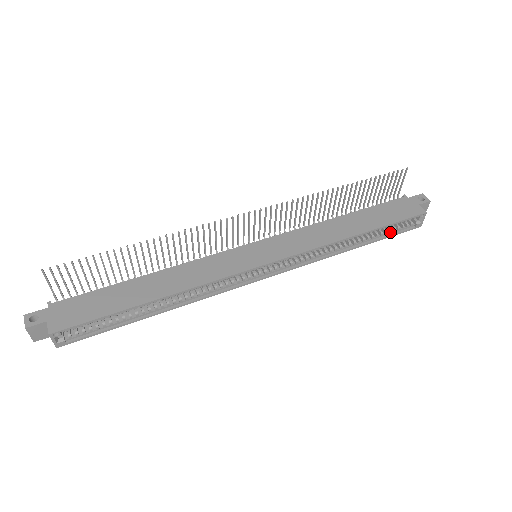
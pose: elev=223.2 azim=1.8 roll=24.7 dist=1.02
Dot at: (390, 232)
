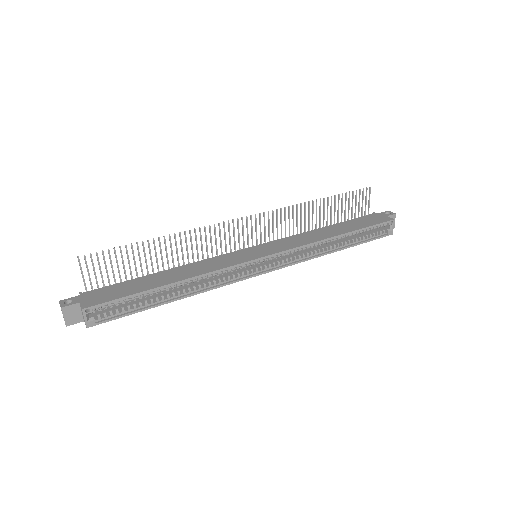
Dot at: (367, 238)
